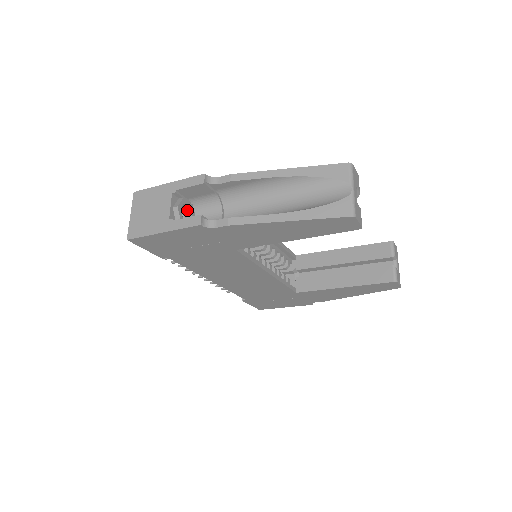
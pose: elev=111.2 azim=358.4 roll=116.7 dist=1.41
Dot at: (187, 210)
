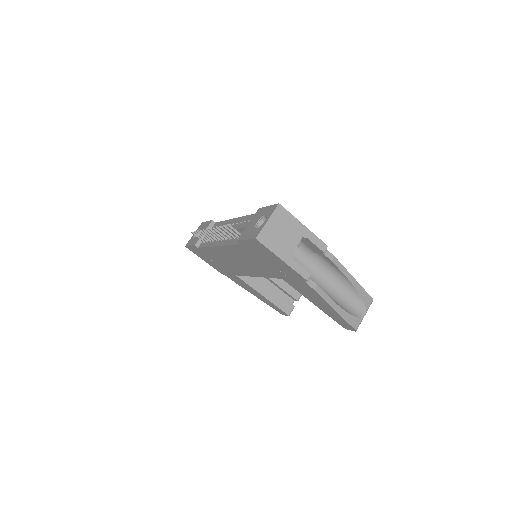
Dot at: occluded
